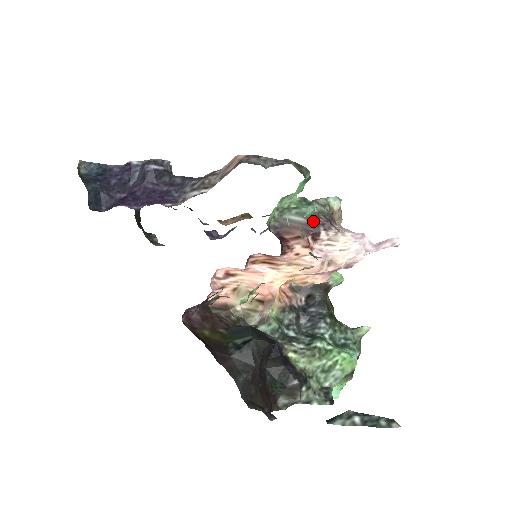
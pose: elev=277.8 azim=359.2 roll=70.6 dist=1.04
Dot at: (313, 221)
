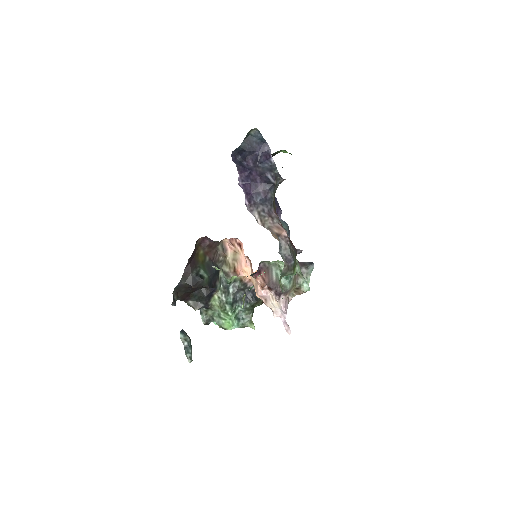
Dot at: (276, 284)
